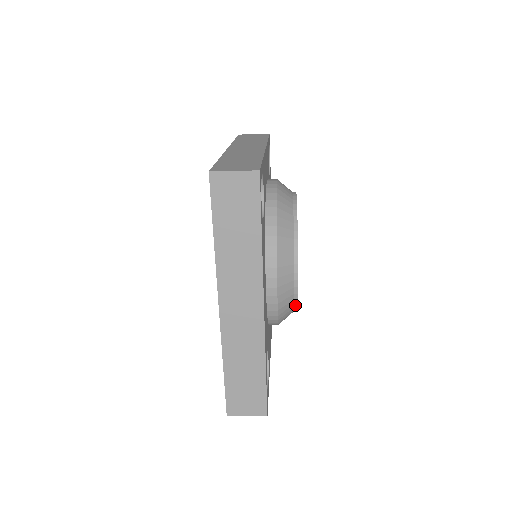
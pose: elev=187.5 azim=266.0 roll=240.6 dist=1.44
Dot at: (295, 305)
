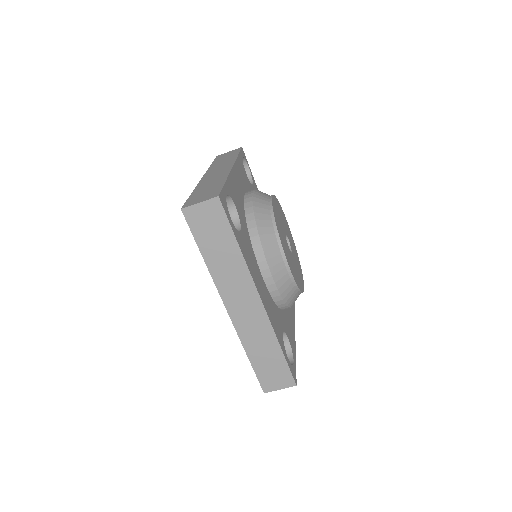
Dot at: (272, 218)
